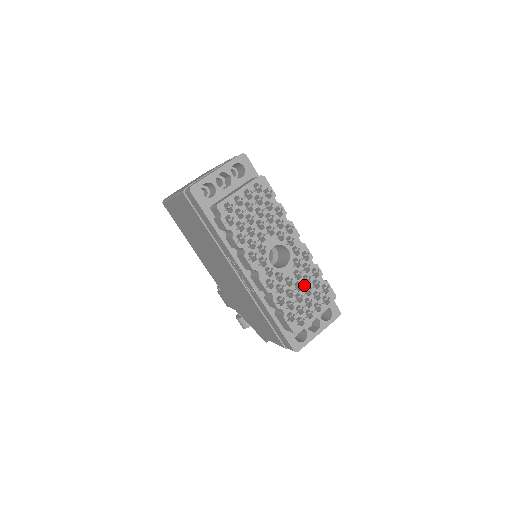
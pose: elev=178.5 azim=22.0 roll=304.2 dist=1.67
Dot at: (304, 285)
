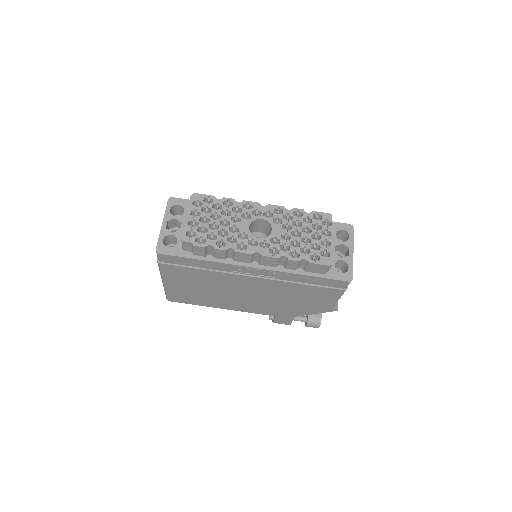
Dot at: (299, 229)
